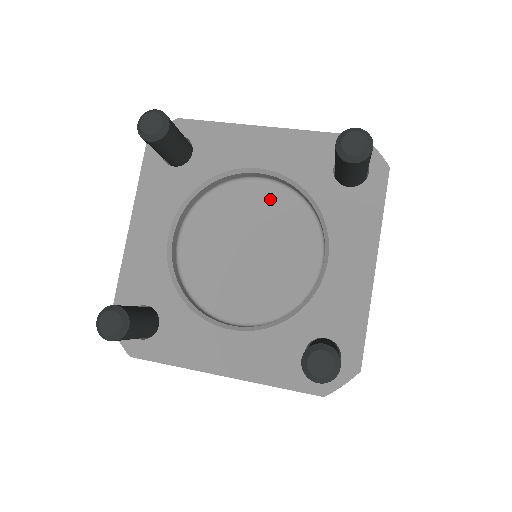
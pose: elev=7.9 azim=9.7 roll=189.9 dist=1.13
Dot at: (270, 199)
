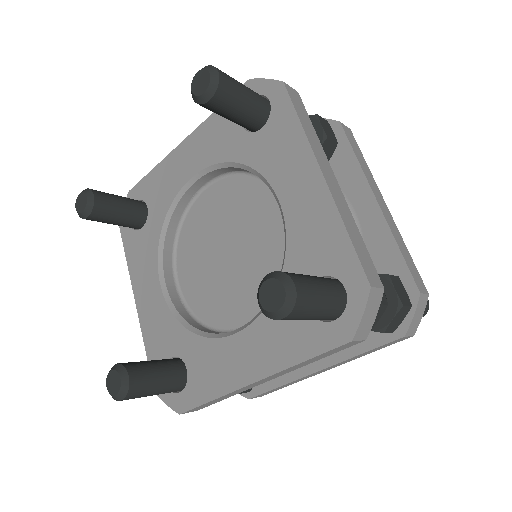
Dot at: (221, 195)
